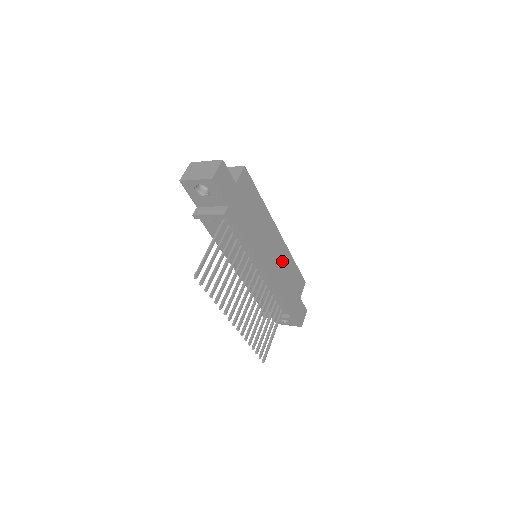
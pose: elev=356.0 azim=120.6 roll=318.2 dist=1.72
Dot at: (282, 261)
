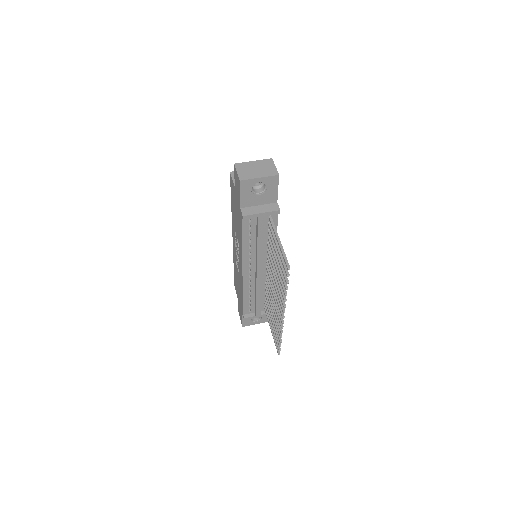
Dot at: occluded
